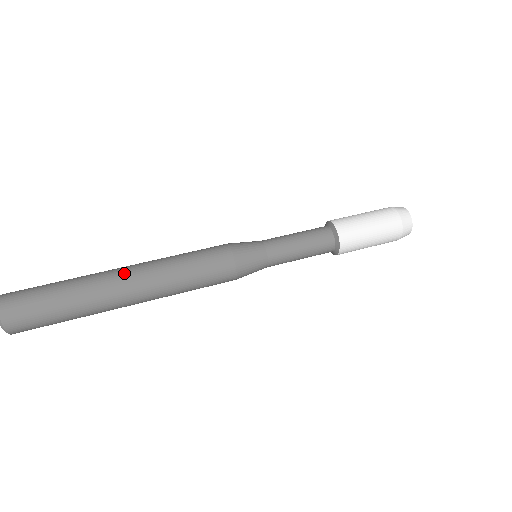
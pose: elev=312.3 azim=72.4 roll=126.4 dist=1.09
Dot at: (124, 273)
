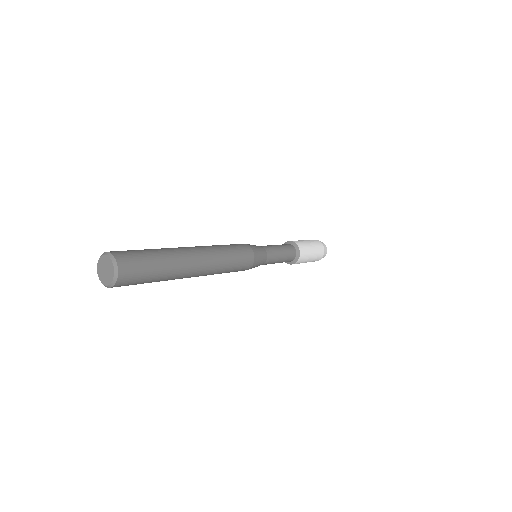
Dot at: occluded
